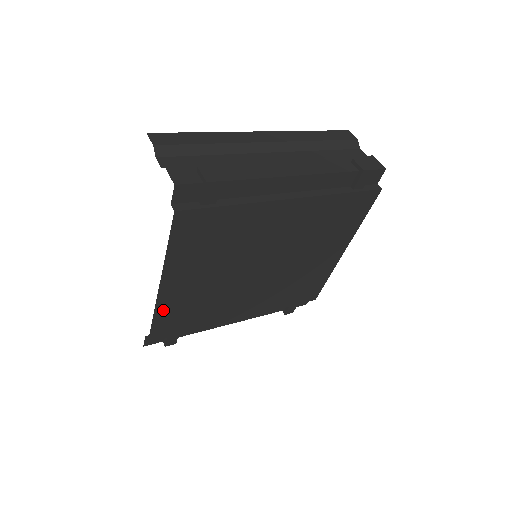
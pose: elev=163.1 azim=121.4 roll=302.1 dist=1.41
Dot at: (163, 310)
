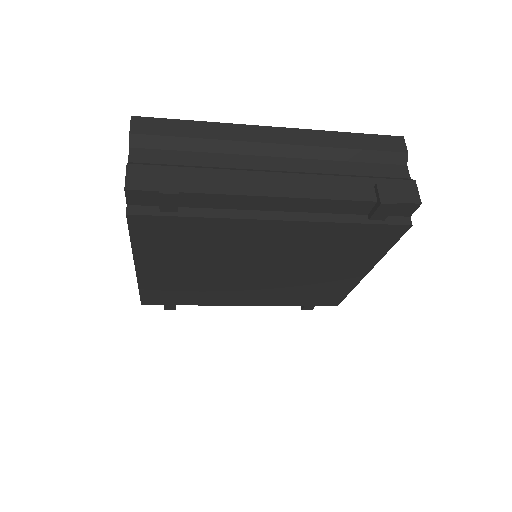
Dot at: (148, 286)
